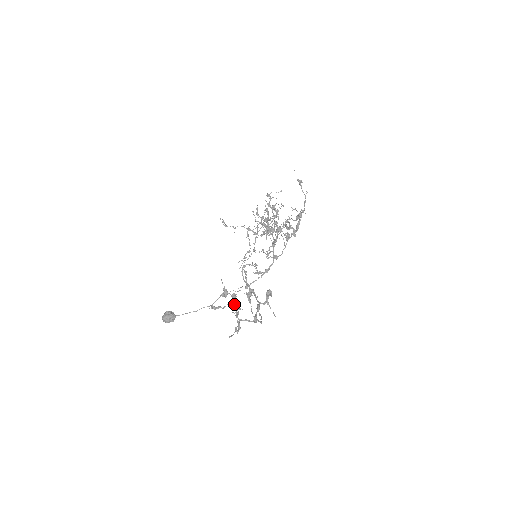
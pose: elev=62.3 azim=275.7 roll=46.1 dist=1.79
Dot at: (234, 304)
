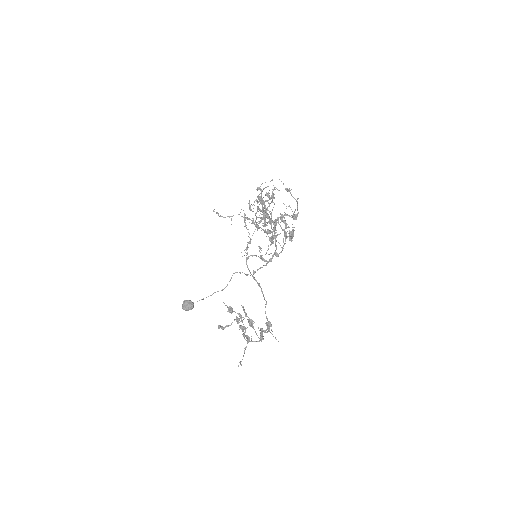
Dot at: (239, 327)
